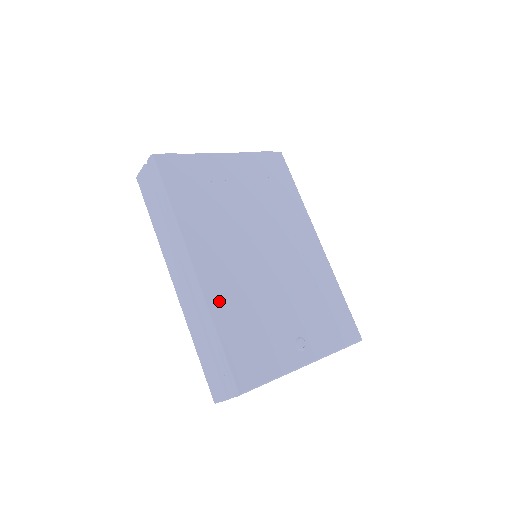
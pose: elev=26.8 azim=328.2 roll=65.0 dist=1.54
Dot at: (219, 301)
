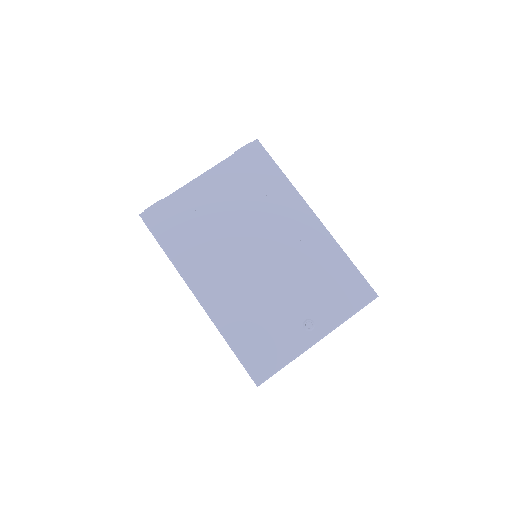
Dot at: (225, 316)
